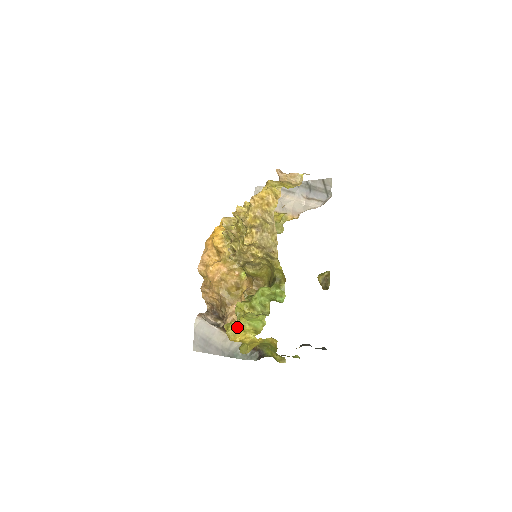
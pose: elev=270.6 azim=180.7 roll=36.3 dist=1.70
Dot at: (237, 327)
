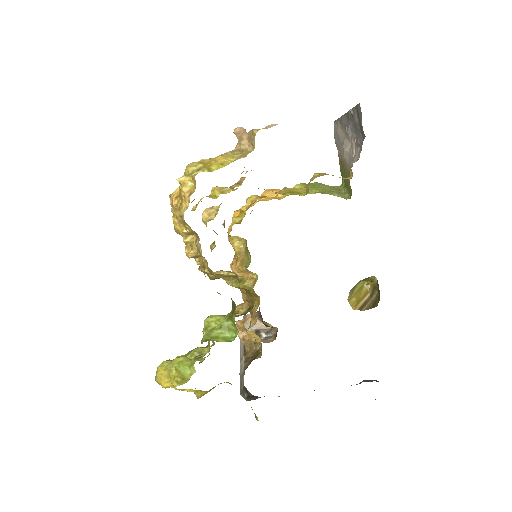
Dot at: (162, 371)
